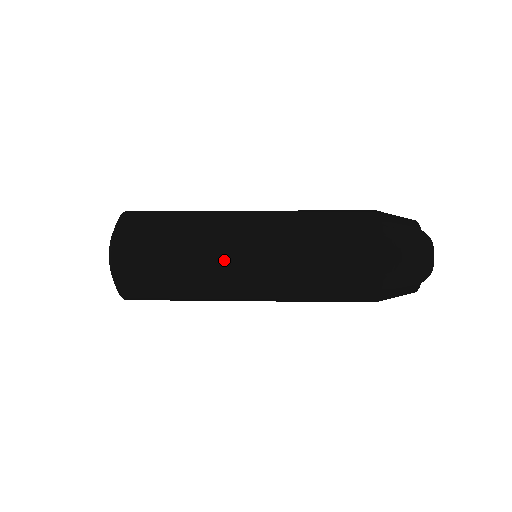
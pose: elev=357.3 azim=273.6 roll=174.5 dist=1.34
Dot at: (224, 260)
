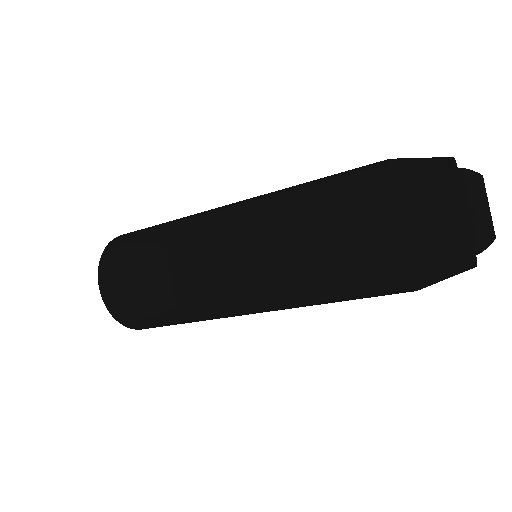
Dot at: (212, 209)
